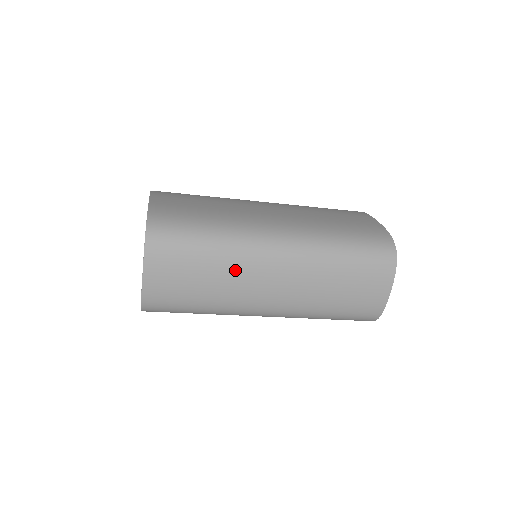
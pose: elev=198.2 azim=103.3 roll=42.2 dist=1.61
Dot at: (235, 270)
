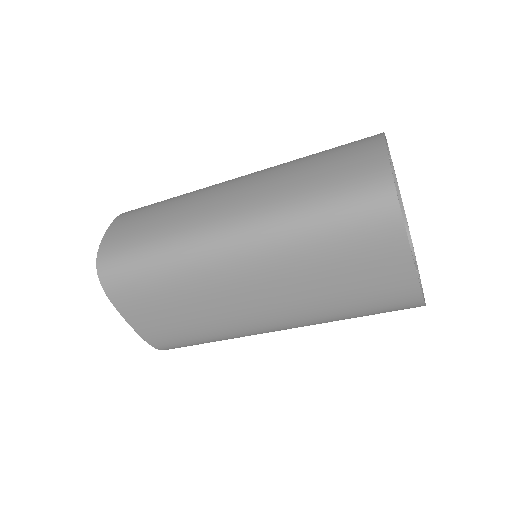
Dot at: (191, 198)
